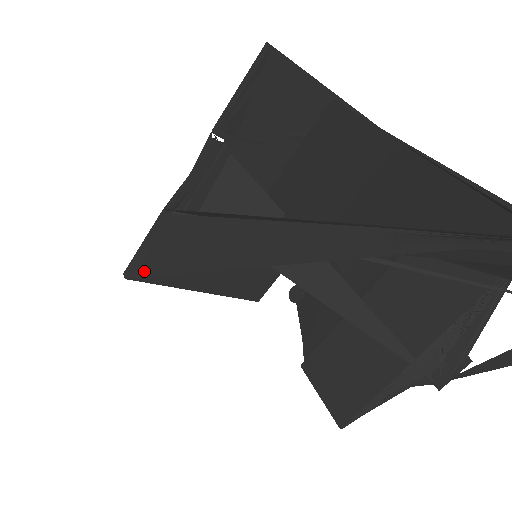
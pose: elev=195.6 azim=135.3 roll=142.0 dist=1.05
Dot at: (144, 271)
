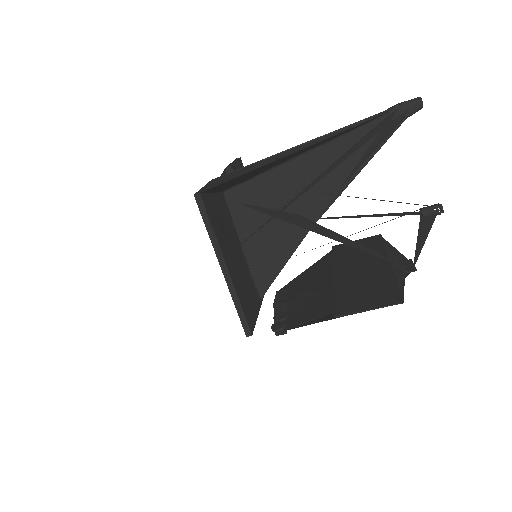
Dot at: (222, 182)
